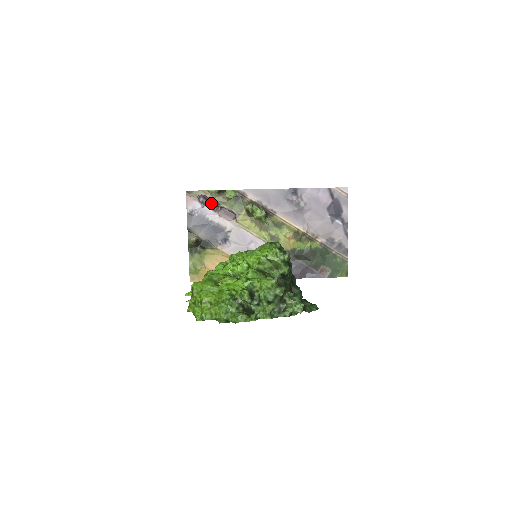
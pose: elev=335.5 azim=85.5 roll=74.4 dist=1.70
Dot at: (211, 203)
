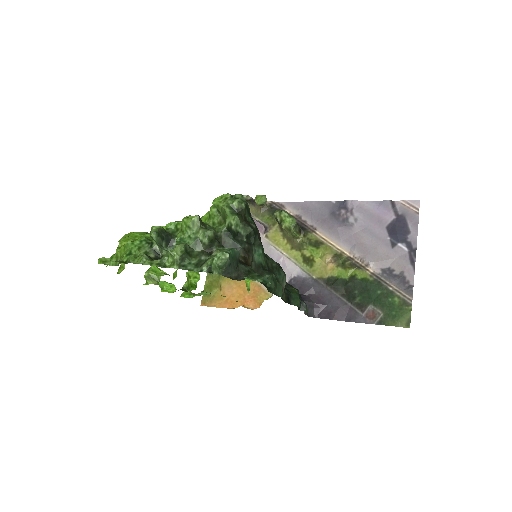
Dot at: occluded
